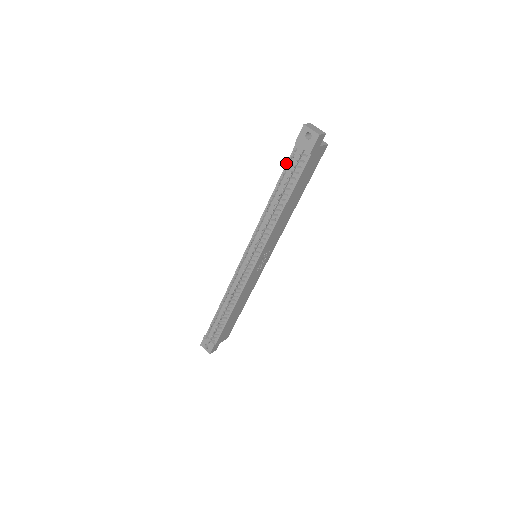
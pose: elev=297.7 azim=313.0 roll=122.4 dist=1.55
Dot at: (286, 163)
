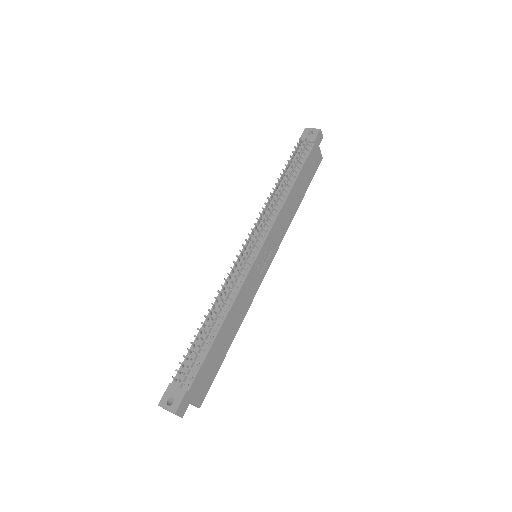
Dot at: occluded
